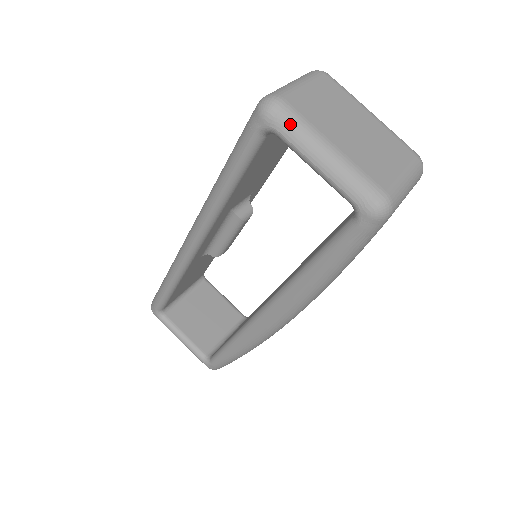
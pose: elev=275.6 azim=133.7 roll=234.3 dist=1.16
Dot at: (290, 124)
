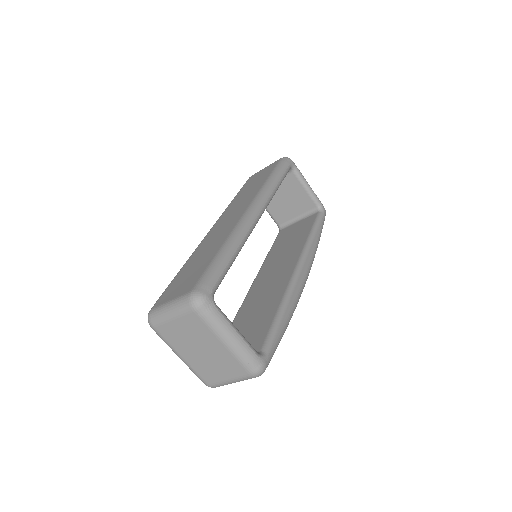
Dot at: (160, 337)
